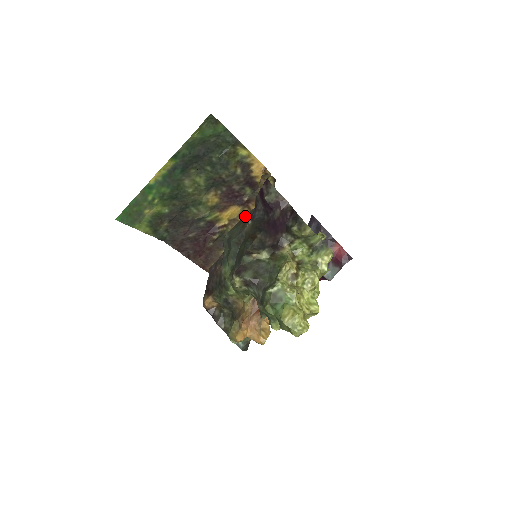
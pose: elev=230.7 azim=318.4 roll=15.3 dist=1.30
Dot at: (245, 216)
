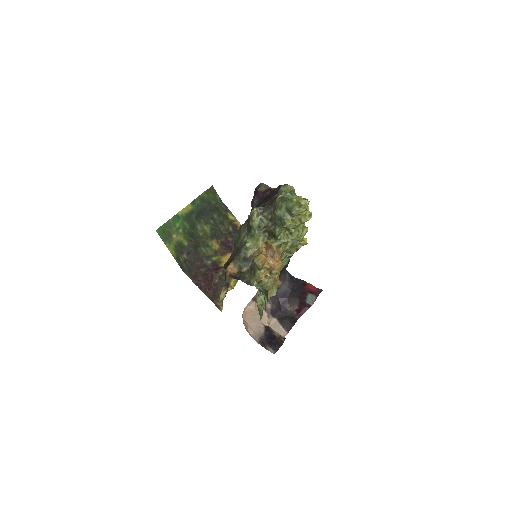
Dot at: occluded
